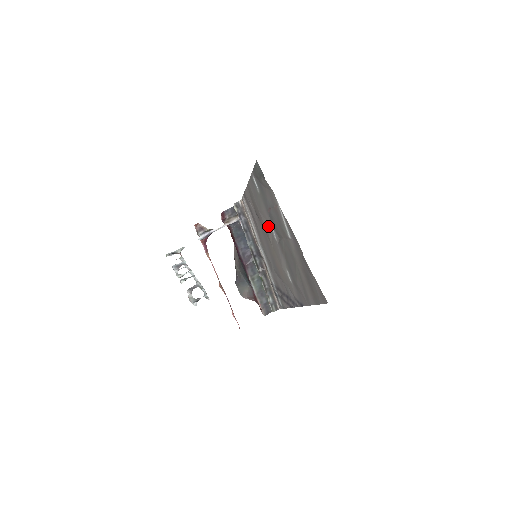
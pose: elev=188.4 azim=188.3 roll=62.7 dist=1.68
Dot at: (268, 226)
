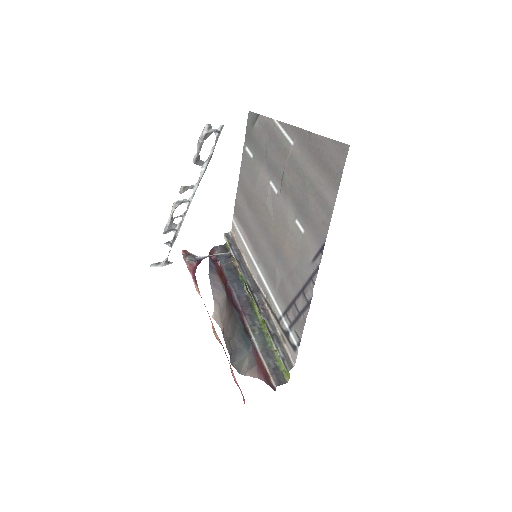
Dot at: (266, 191)
